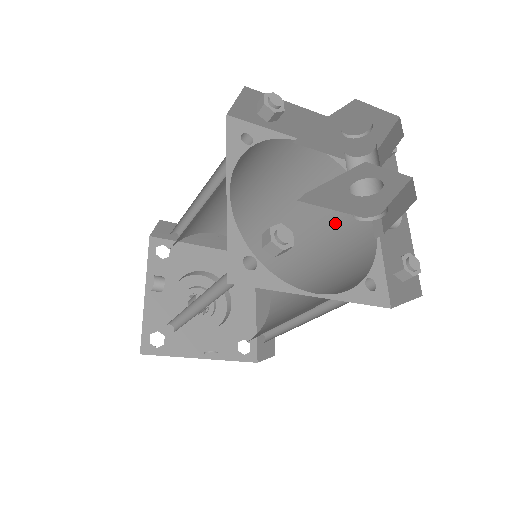
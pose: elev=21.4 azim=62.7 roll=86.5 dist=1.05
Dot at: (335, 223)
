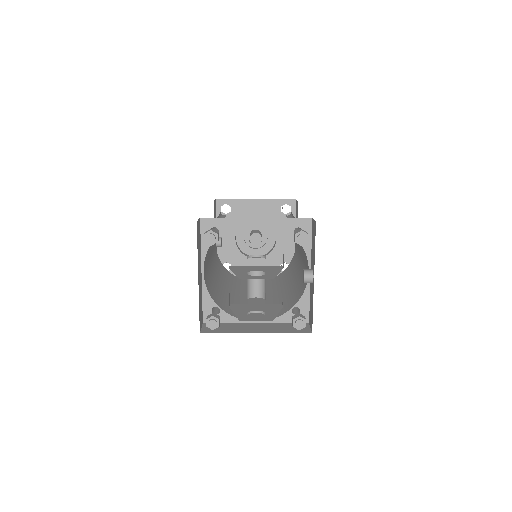
Dot at: occluded
